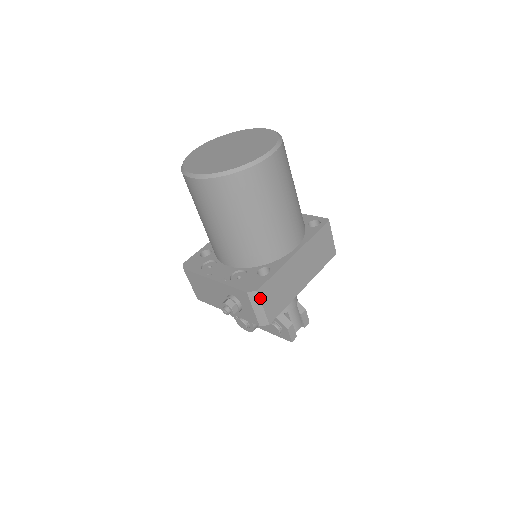
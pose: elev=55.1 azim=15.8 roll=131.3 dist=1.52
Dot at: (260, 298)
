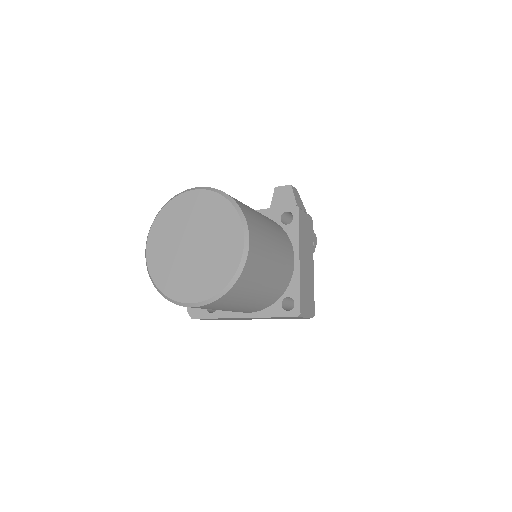
Dot at: occluded
